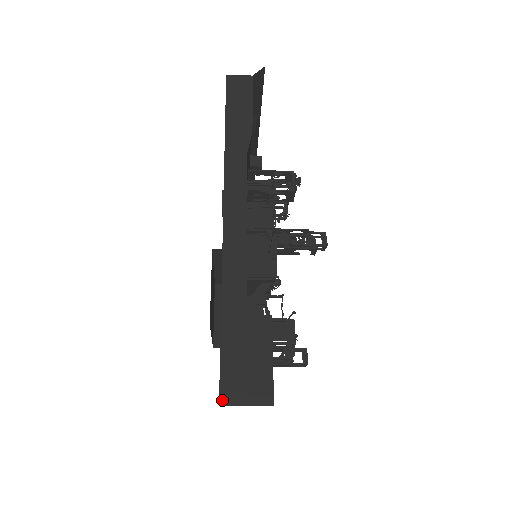
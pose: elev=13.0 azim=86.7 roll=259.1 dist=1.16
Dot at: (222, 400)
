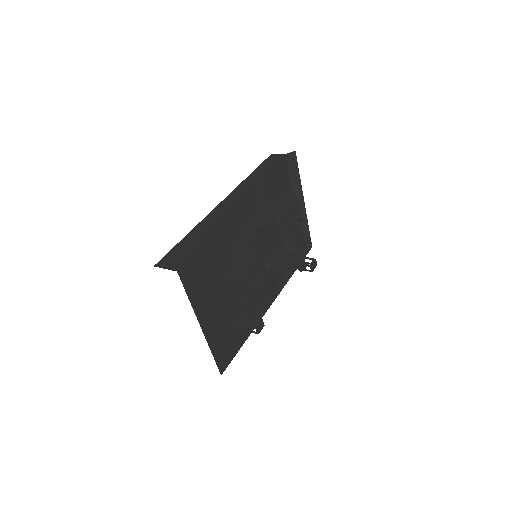
Dot at: (157, 265)
